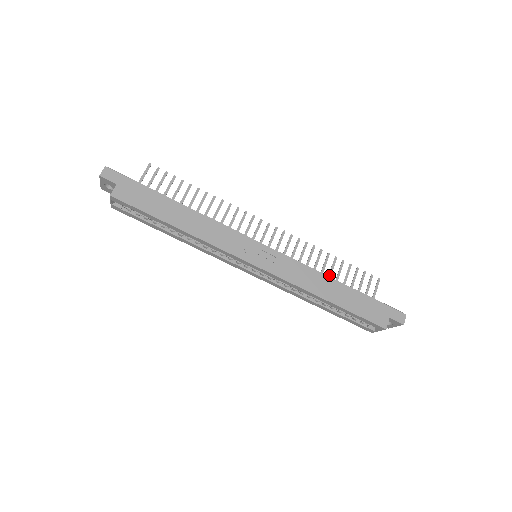
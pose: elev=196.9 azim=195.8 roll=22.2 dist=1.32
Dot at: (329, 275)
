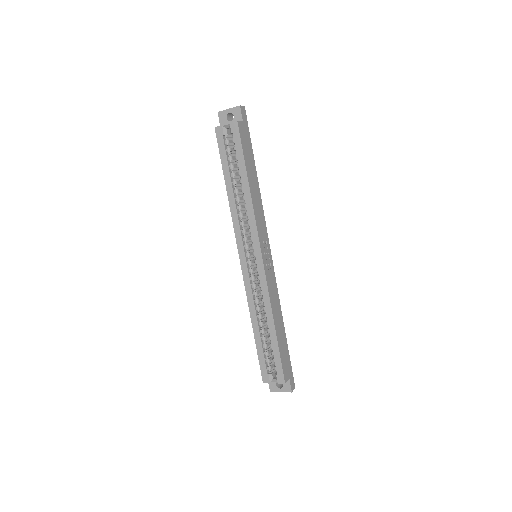
Dot at: occluded
